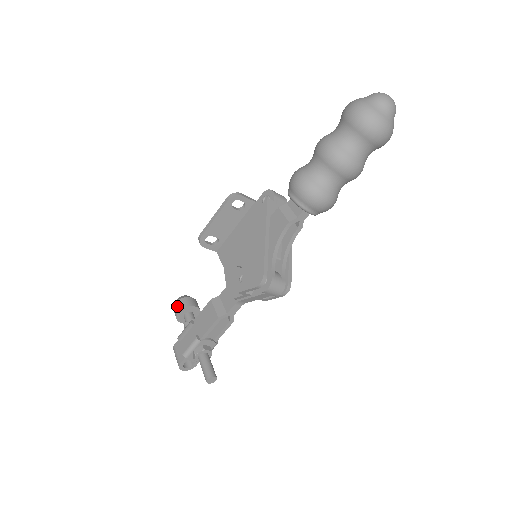
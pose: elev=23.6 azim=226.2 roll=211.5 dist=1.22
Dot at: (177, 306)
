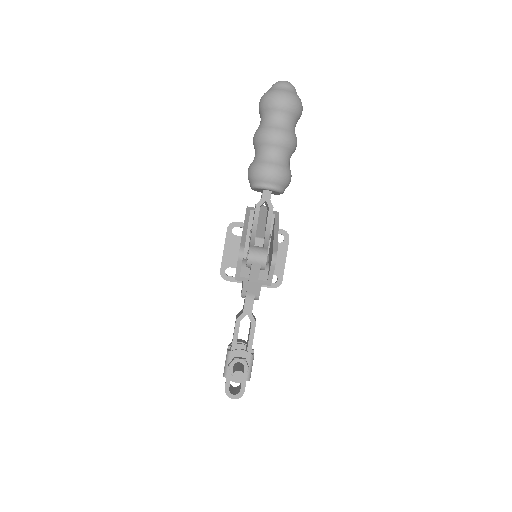
Dot at: occluded
